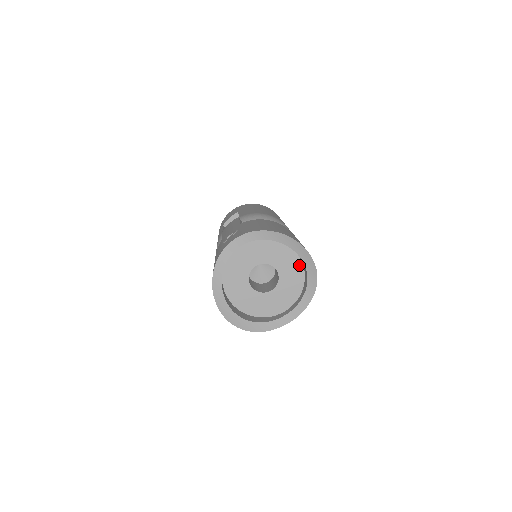
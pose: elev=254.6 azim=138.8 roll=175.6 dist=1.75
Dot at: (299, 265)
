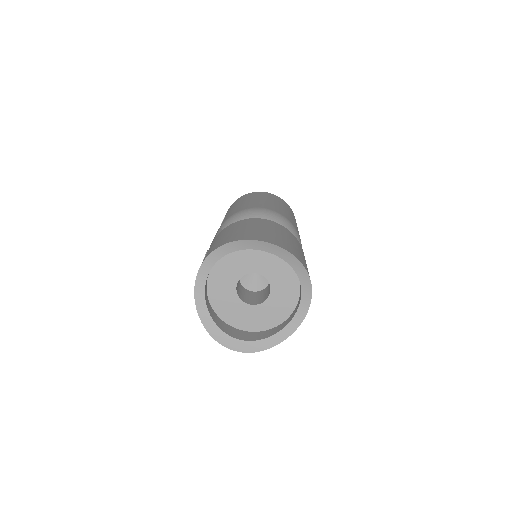
Dot at: (282, 259)
